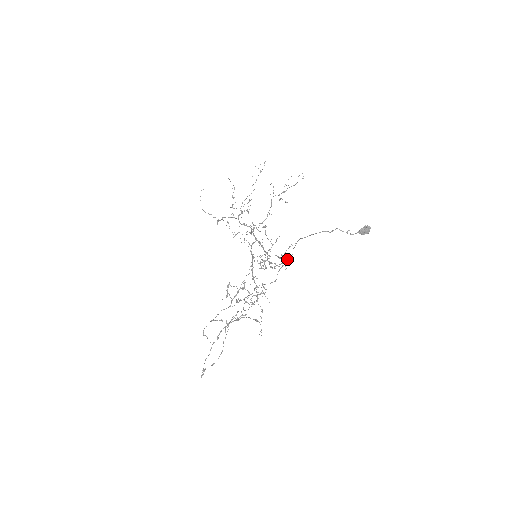
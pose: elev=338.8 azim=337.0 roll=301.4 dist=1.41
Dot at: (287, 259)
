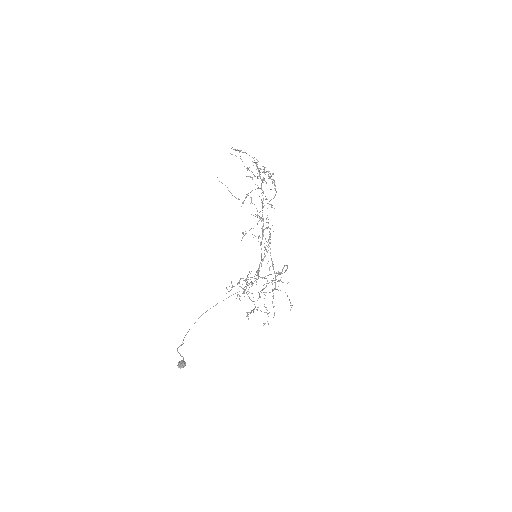
Dot at: occluded
